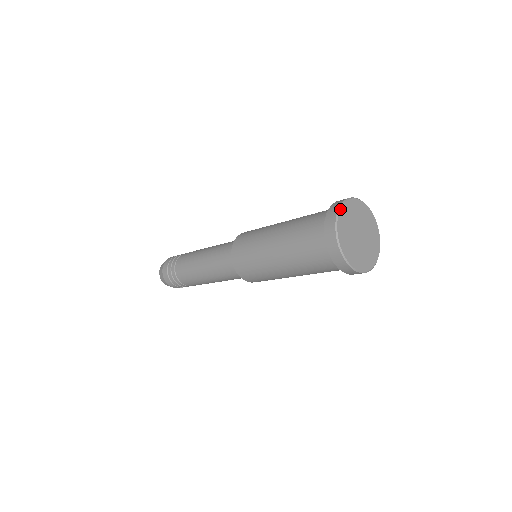
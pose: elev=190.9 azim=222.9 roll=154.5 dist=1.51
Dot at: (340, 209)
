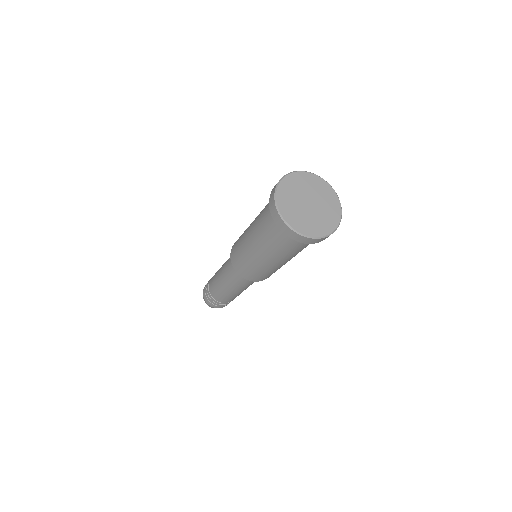
Dot at: (291, 173)
